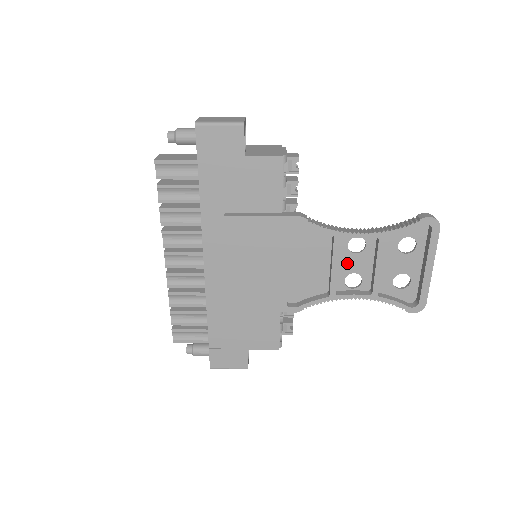
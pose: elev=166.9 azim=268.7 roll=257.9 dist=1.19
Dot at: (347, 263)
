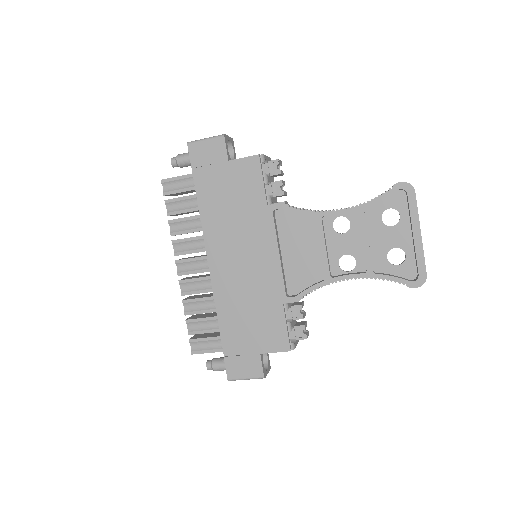
Dot at: (337, 245)
